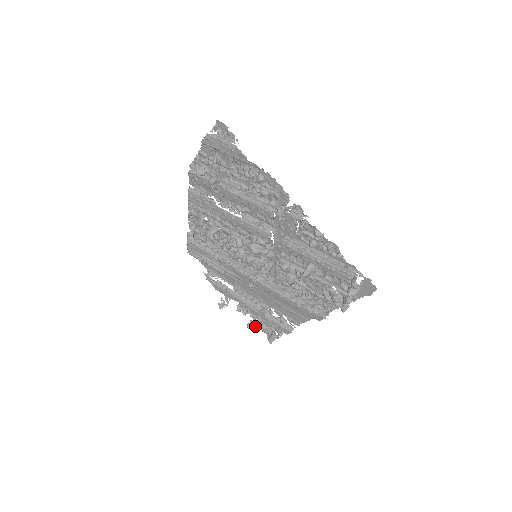
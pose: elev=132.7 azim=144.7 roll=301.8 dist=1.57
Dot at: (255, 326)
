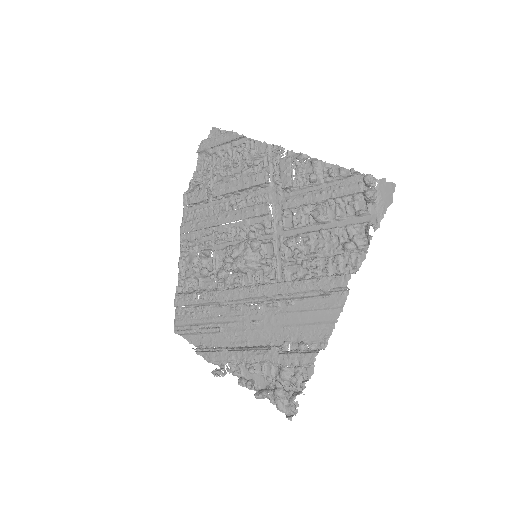
Dot at: (266, 393)
